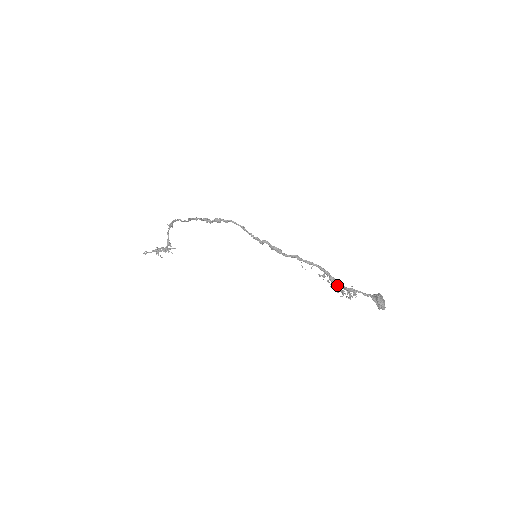
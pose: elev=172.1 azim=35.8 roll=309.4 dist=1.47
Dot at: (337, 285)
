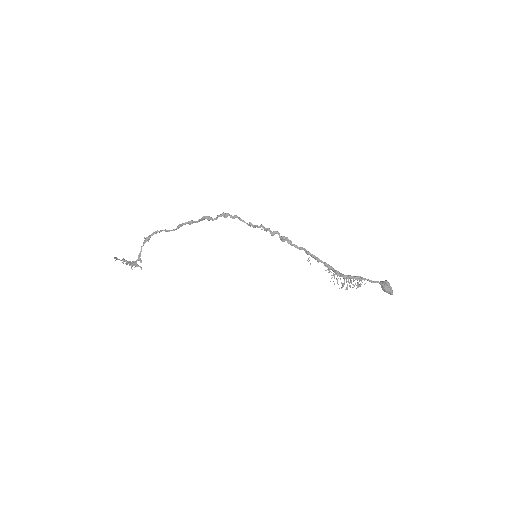
Dot at: (344, 276)
